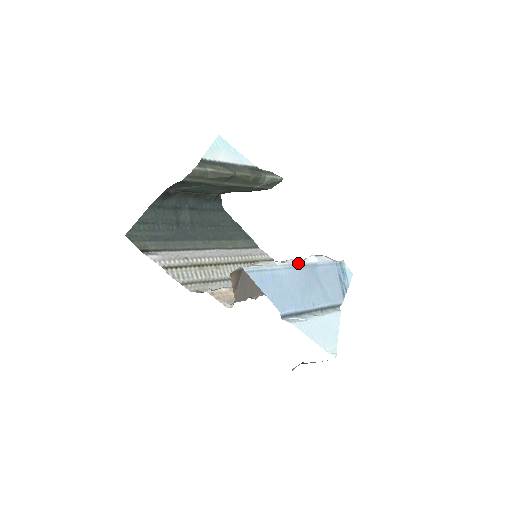
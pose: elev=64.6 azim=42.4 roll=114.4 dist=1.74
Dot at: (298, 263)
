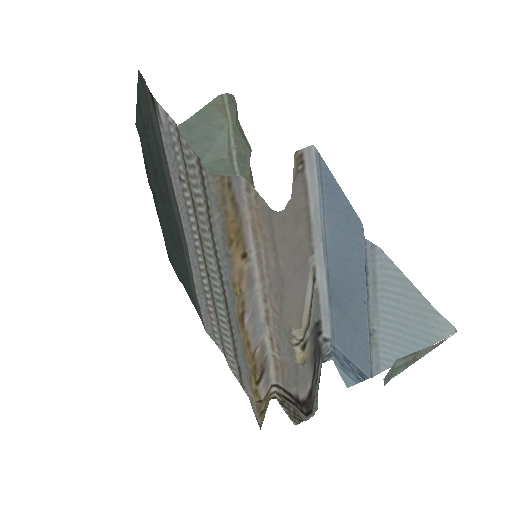
Dot at: (324, 263)
